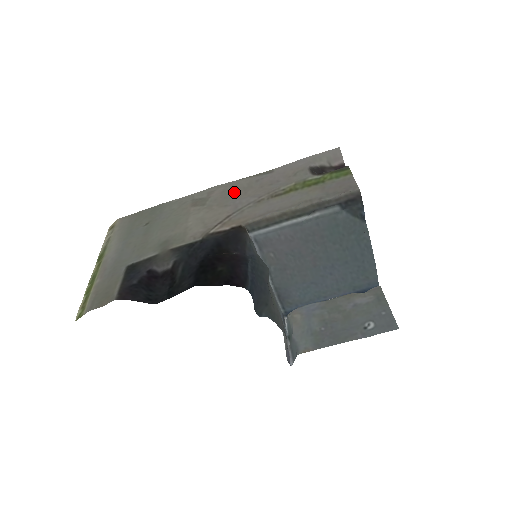
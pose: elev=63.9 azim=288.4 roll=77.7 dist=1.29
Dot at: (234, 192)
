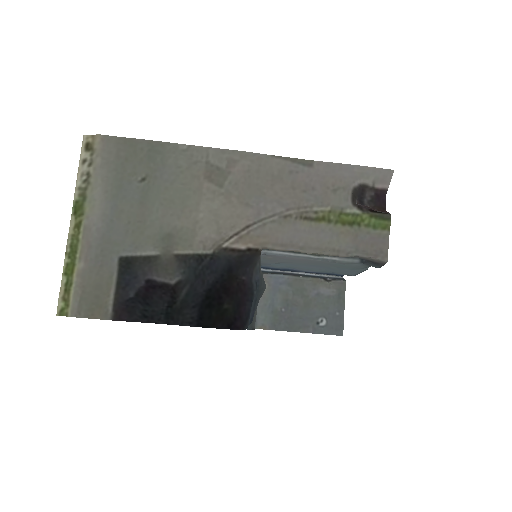
Dot at: (260, 178)
